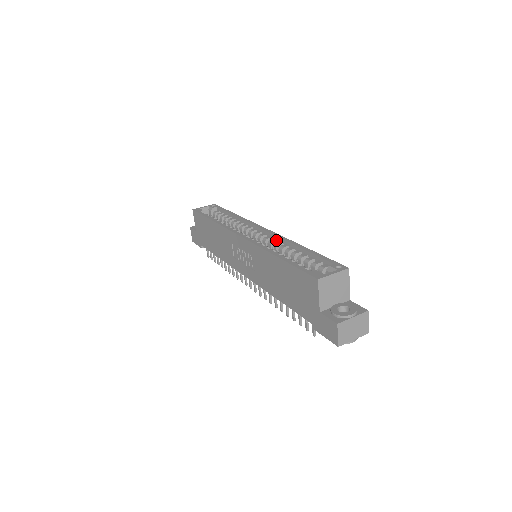
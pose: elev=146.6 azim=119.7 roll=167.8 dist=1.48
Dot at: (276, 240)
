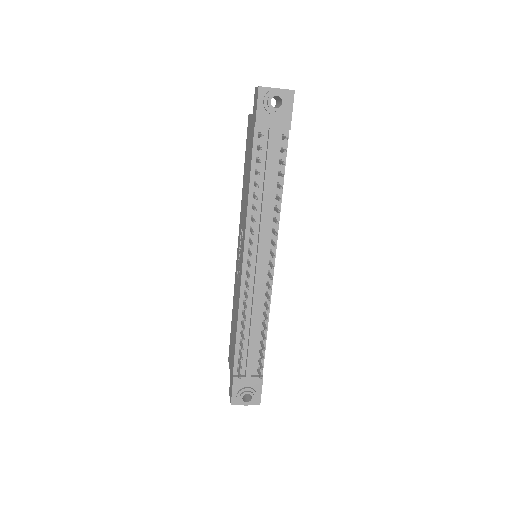
Dot at: occluded
